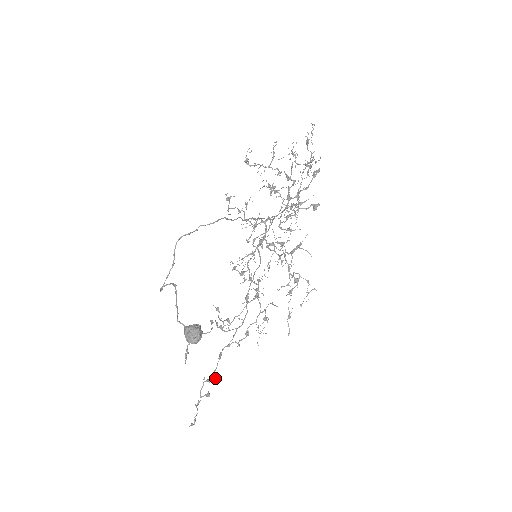
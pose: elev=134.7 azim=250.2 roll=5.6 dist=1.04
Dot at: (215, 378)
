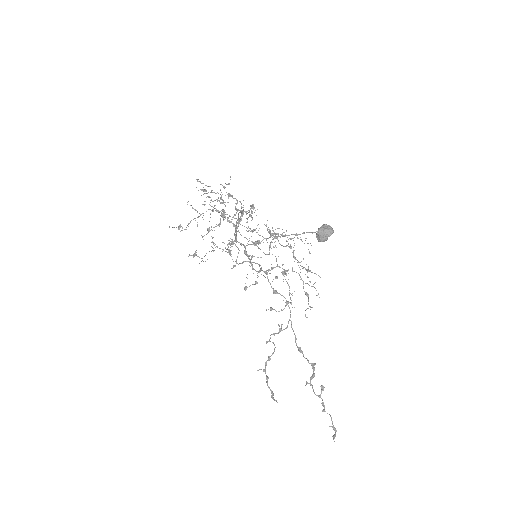
Dot at: (315, 364)
